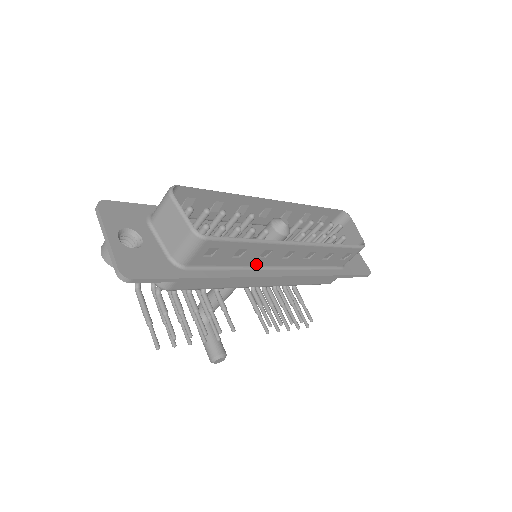
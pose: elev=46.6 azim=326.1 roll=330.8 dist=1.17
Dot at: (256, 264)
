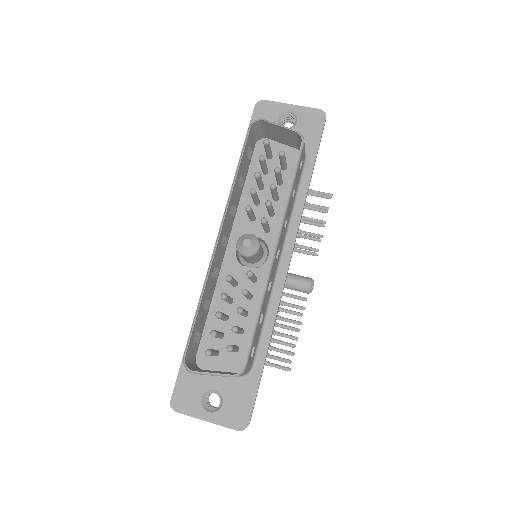
Dot at: (271, 288)
